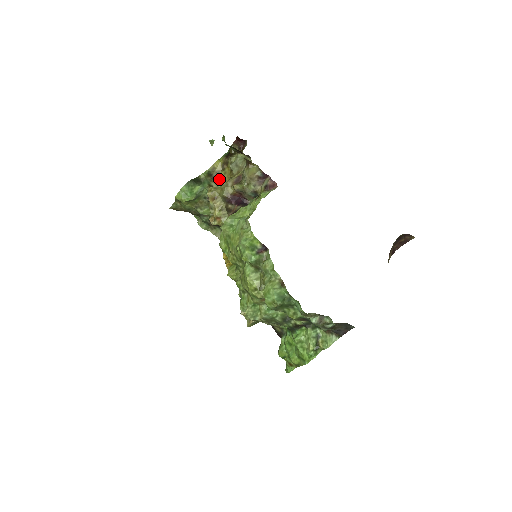
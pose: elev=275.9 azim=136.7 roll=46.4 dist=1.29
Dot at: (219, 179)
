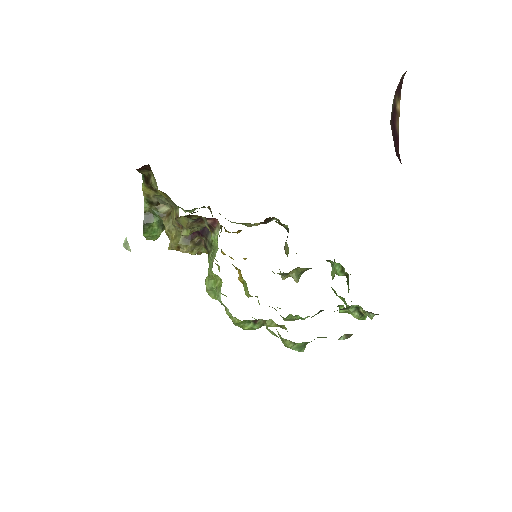
Dot at: occluded
